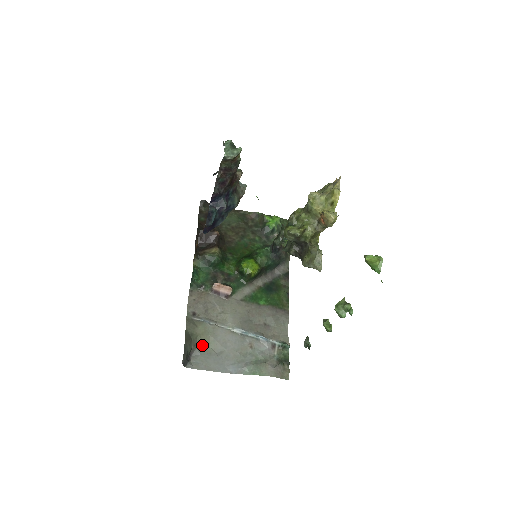
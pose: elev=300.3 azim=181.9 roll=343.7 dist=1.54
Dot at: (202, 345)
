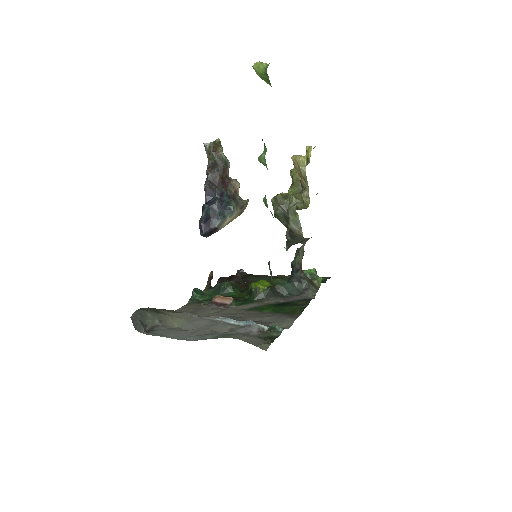
Dot at: (170, 324)
